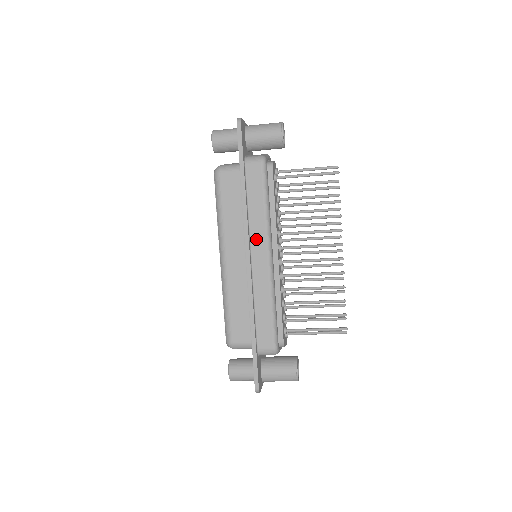
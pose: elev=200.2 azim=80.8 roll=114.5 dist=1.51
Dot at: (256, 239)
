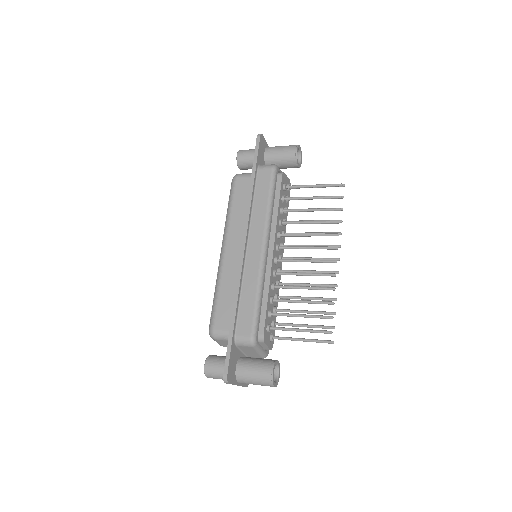
Dot at: (255, 230)
